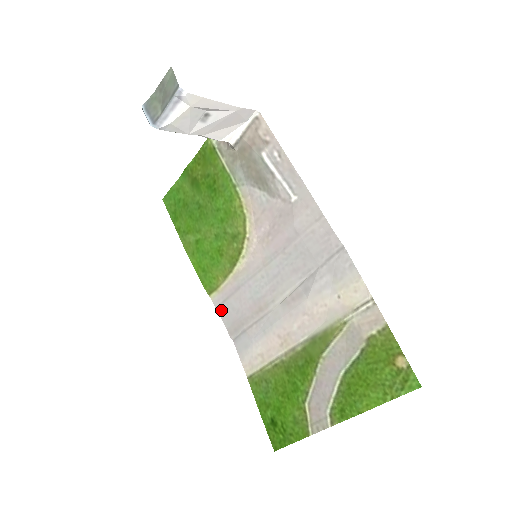
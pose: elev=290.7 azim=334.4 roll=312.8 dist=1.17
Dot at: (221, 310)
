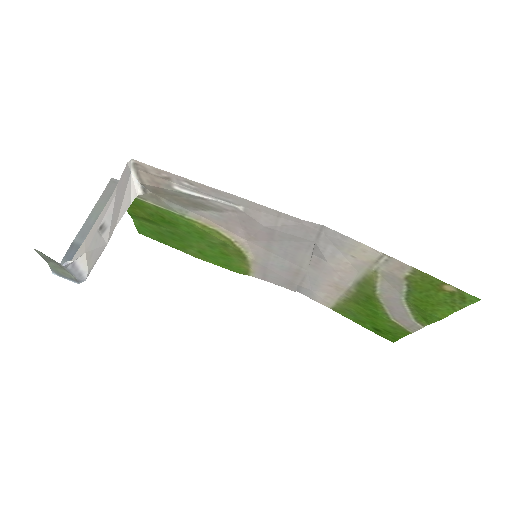
Dot at: (267, 280)
